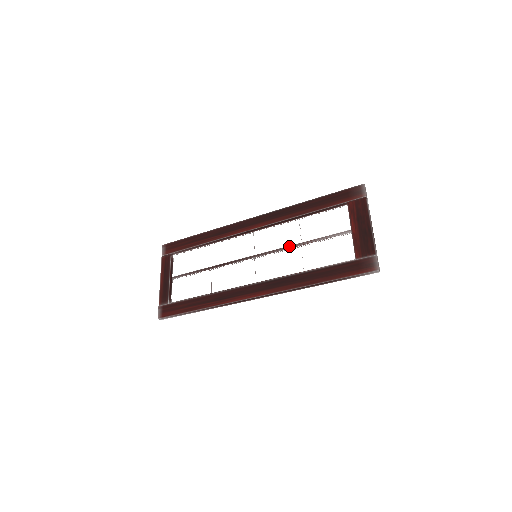
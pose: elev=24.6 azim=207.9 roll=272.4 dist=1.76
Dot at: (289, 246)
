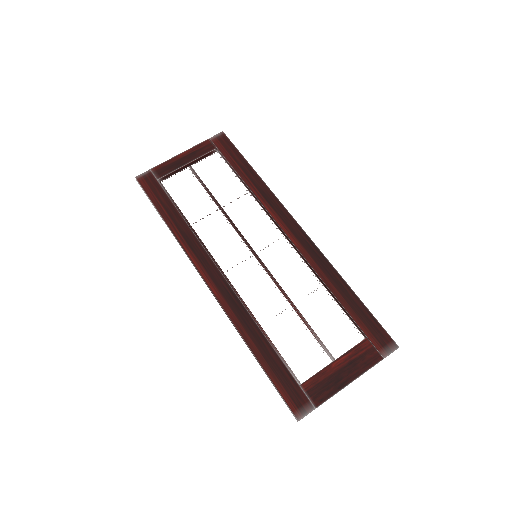
Dot at: (284, 291)
